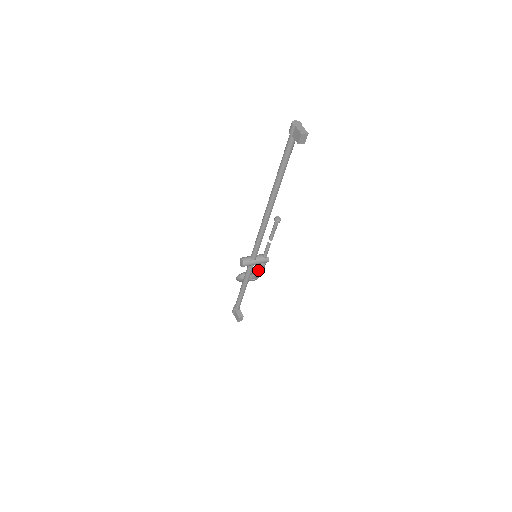
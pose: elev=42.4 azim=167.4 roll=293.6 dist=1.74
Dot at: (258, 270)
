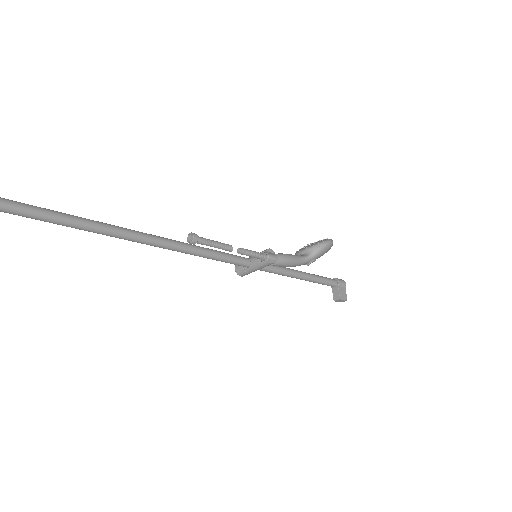
Dot at: (282, 266)
